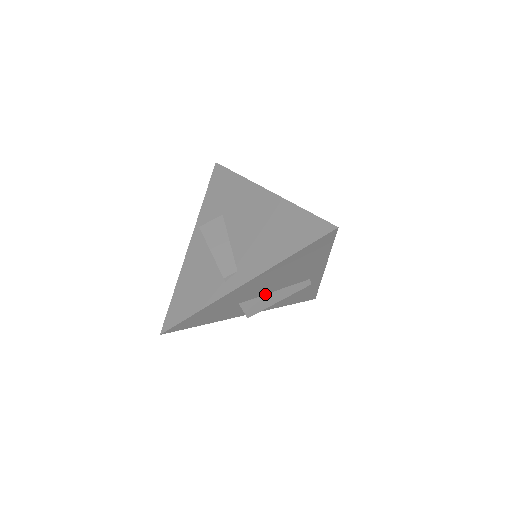
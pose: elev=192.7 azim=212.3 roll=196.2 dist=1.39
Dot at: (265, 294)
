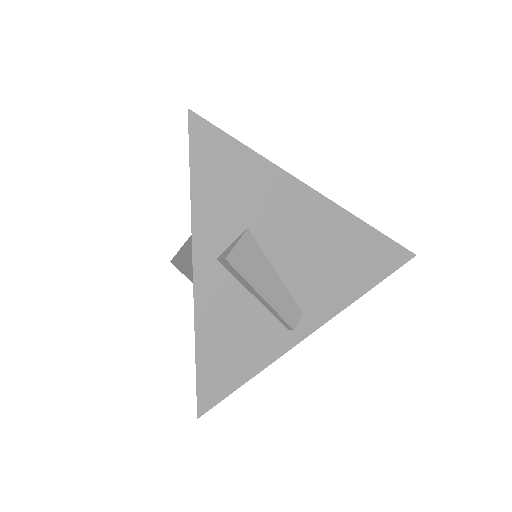
Dot at: occluded
